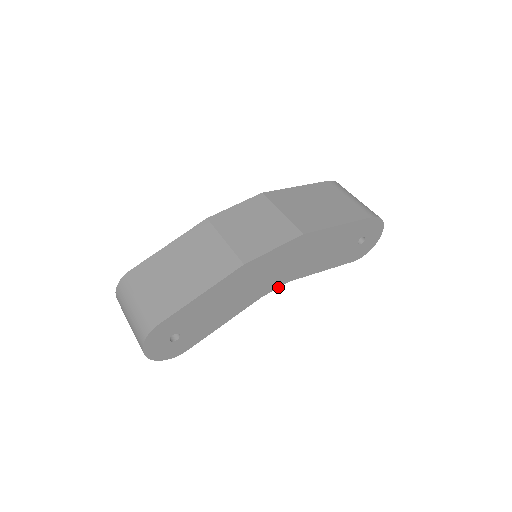
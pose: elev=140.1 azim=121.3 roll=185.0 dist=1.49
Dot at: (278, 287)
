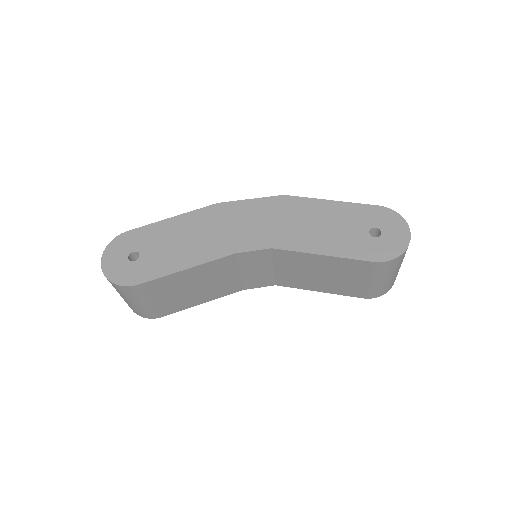
Dot at: (257, 250)
